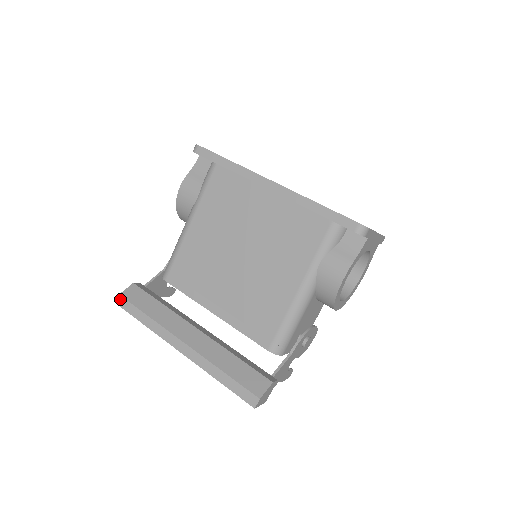
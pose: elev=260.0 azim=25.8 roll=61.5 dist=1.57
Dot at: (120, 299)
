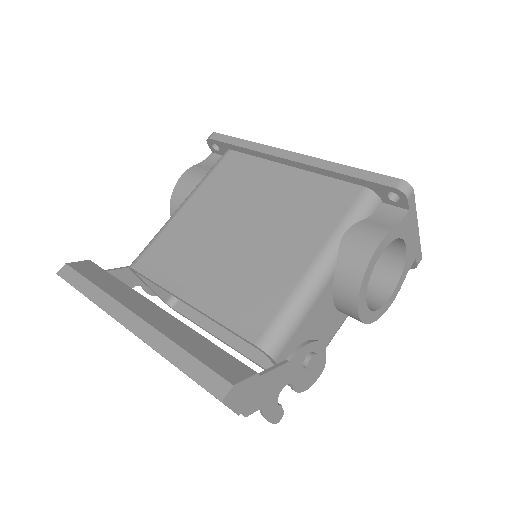
Dot at: (65, 268)
